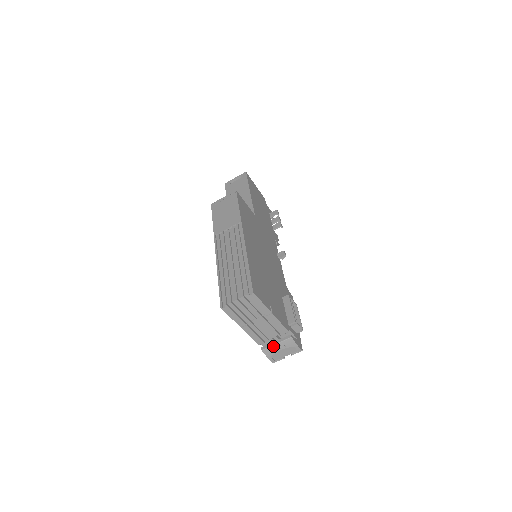
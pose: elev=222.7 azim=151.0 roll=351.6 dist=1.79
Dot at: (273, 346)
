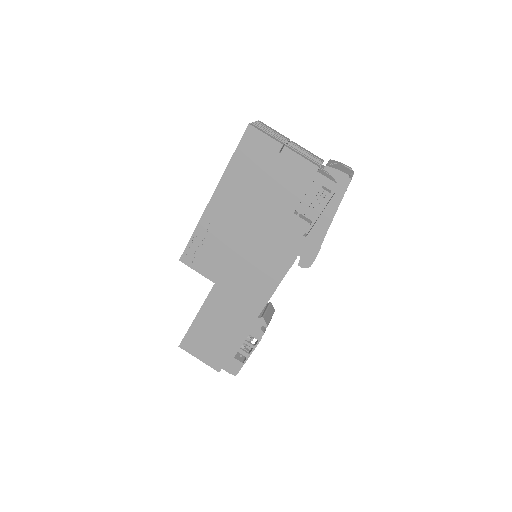
Dot at: (328, 164)
